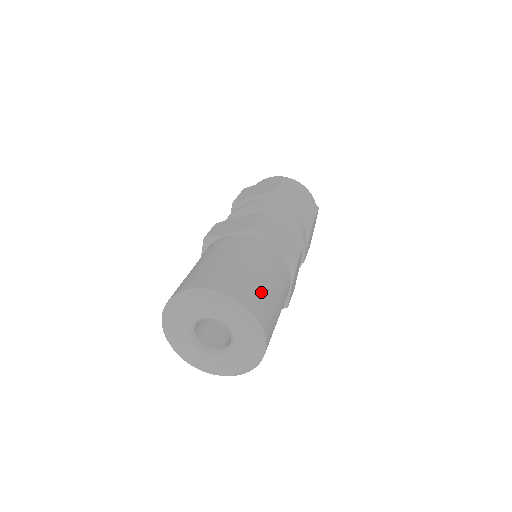
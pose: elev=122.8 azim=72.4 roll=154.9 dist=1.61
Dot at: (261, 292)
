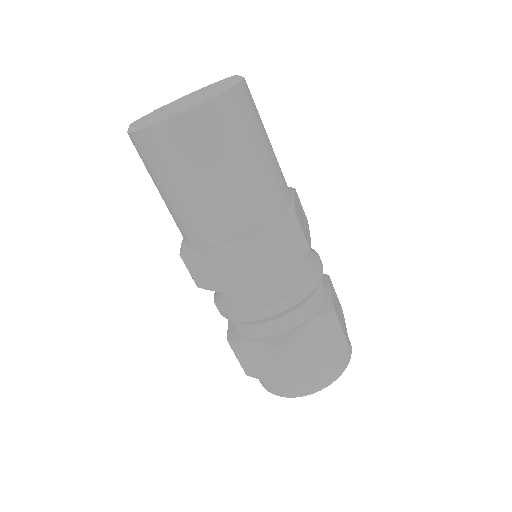
Dot at: (258, 119)
